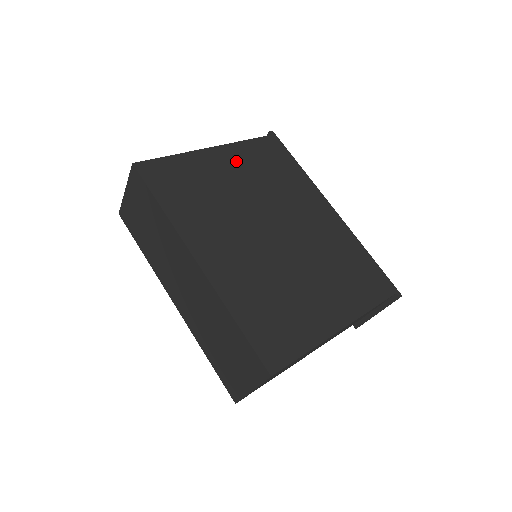
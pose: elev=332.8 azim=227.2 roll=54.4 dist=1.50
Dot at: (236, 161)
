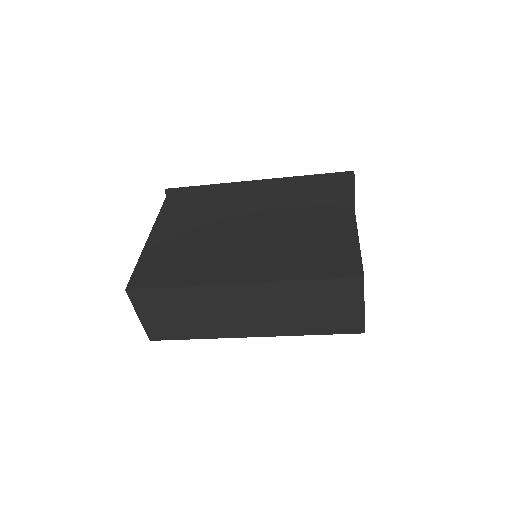
Dot at: (174, 222)
